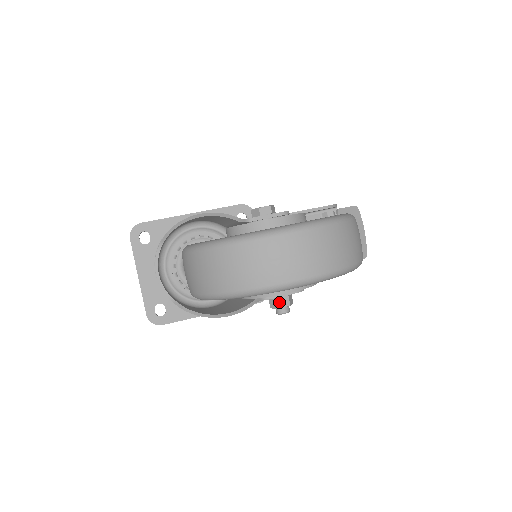
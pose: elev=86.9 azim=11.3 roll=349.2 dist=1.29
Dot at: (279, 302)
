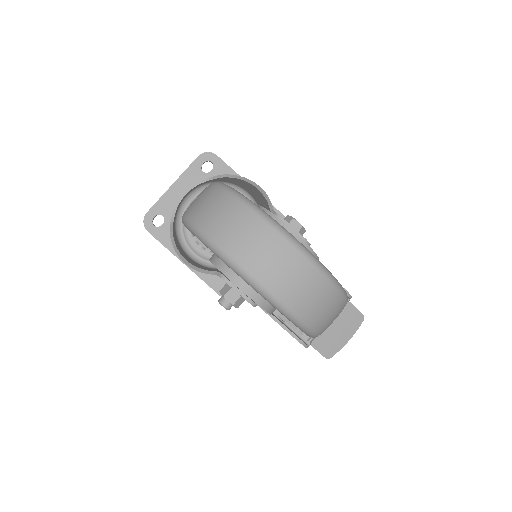
Dot at: (229, 293)
